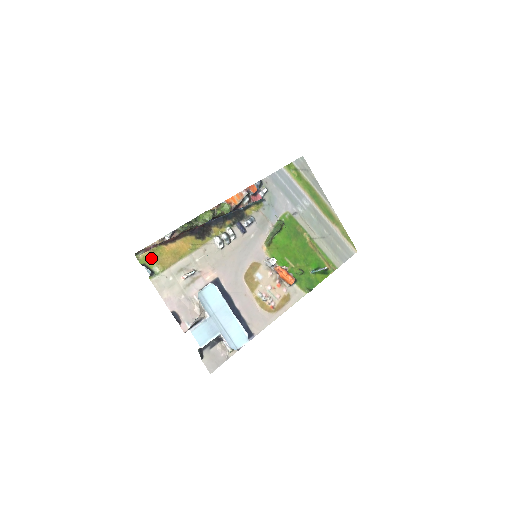
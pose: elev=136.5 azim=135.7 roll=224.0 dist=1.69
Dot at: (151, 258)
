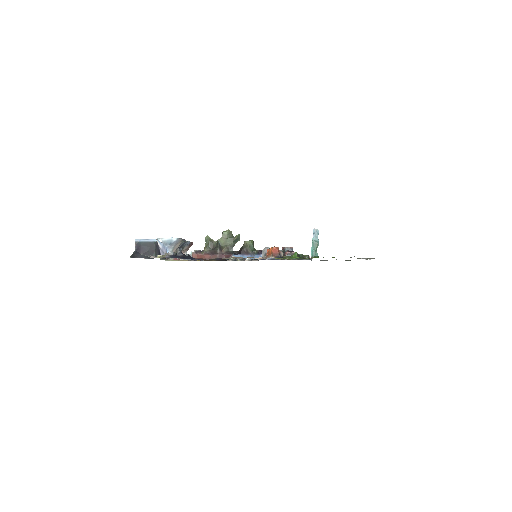
Dot at: occluded
